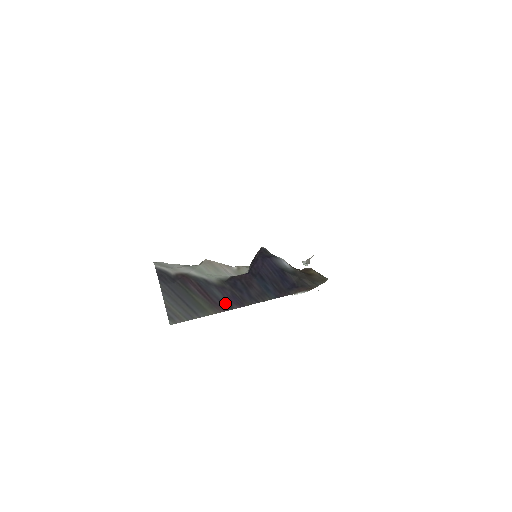
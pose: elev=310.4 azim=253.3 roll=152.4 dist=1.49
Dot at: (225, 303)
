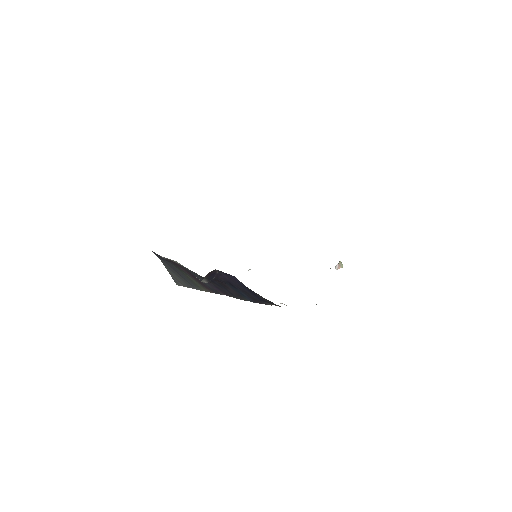
Dot at: (212, 288)
